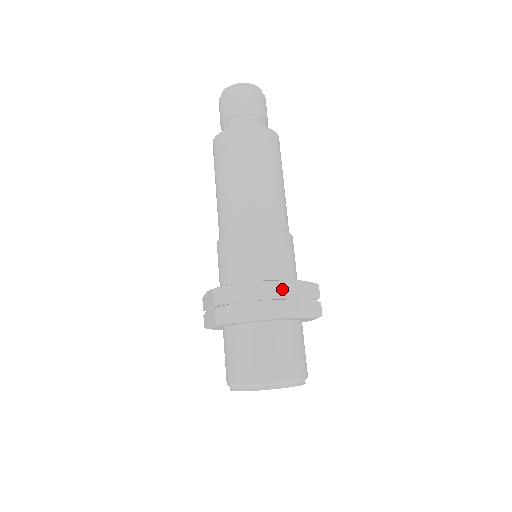
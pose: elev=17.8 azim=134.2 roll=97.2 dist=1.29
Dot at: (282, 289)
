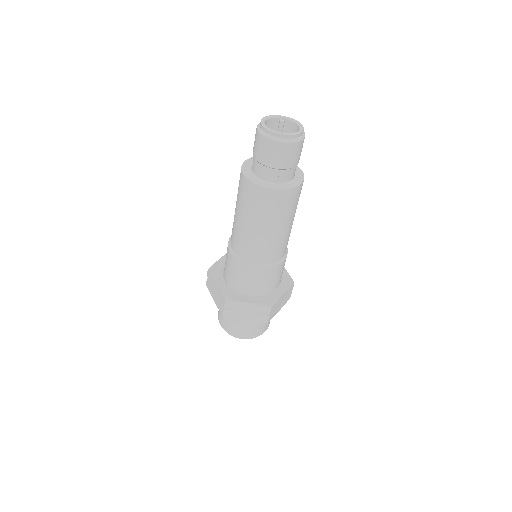
Dot at: (228, 305)
